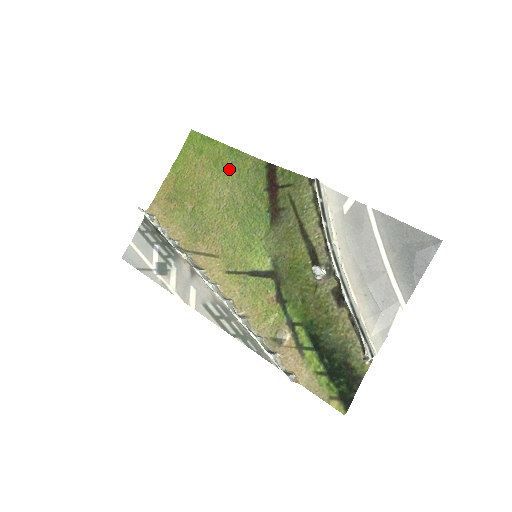
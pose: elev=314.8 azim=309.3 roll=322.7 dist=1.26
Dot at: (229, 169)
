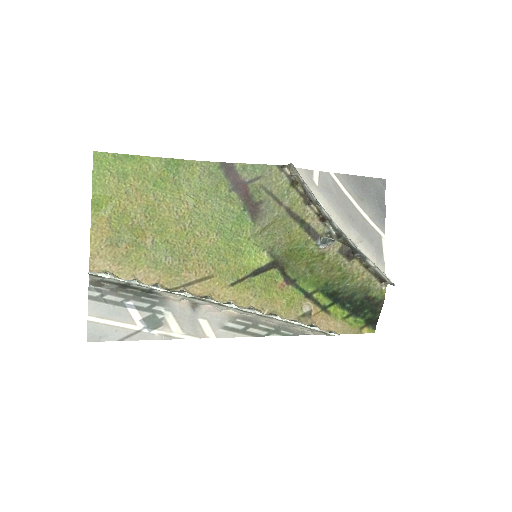
Dot at: (174, 183)
